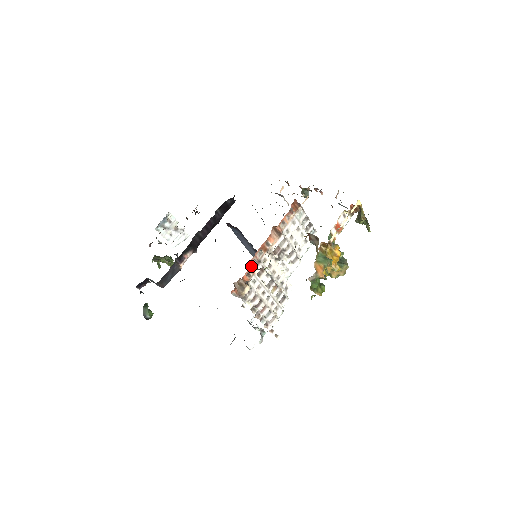
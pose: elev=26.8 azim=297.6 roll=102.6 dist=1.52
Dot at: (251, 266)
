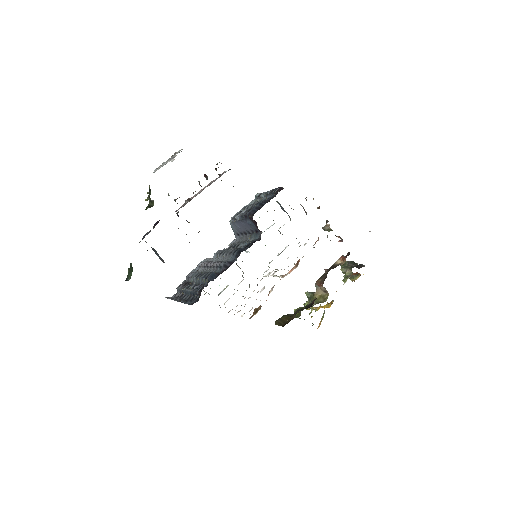
Dot at: (269, 292)
